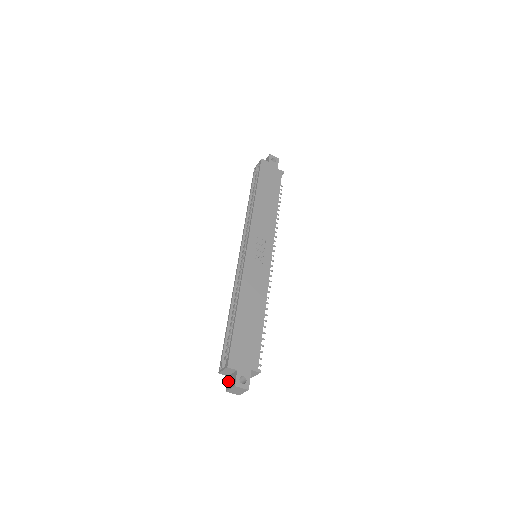
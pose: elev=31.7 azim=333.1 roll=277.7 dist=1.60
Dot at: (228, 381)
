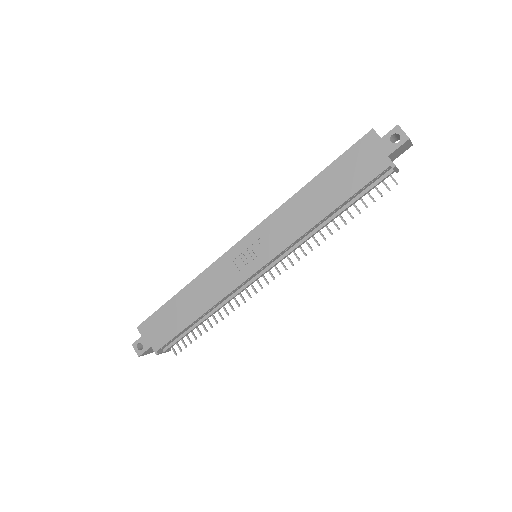
Dot at: occluded
